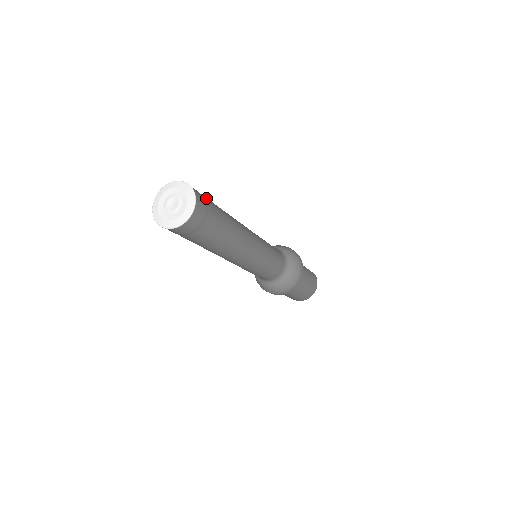
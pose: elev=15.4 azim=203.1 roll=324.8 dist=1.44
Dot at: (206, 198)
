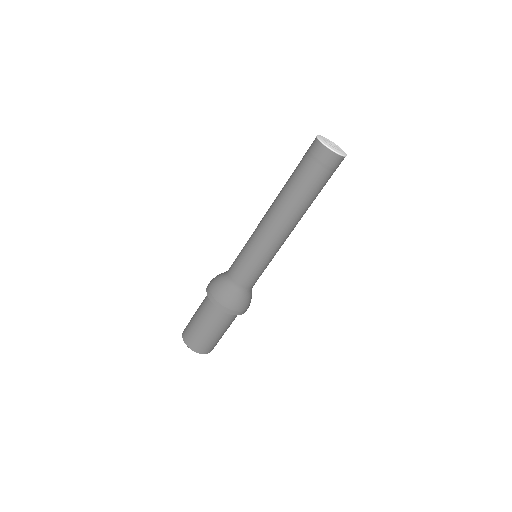
Dot at: occluded
